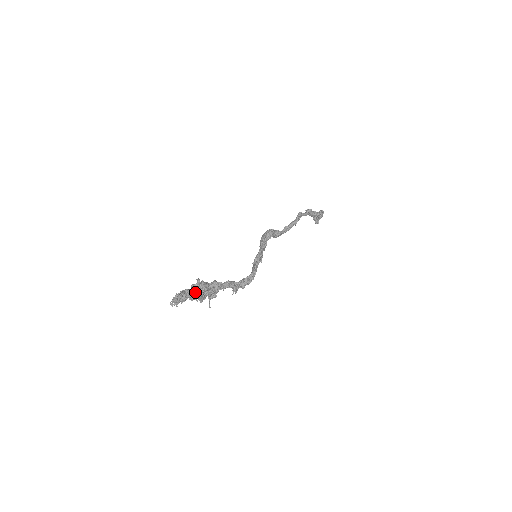
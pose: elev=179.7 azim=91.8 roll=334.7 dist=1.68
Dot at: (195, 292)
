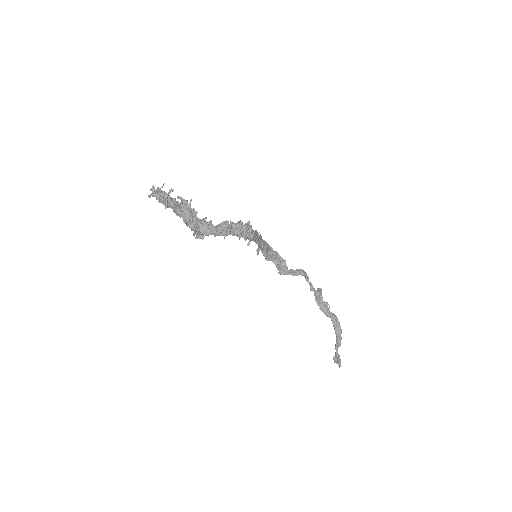
Dot at: occluded
